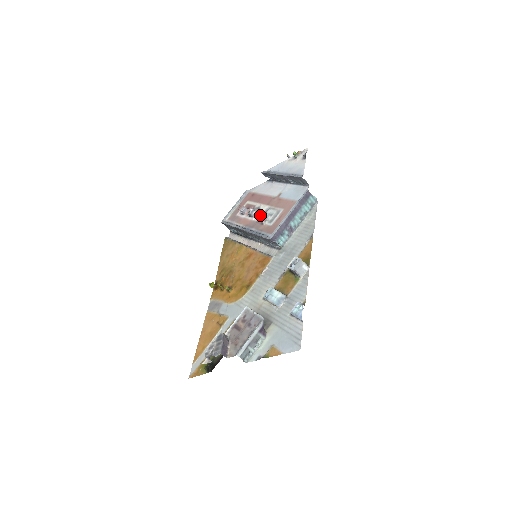
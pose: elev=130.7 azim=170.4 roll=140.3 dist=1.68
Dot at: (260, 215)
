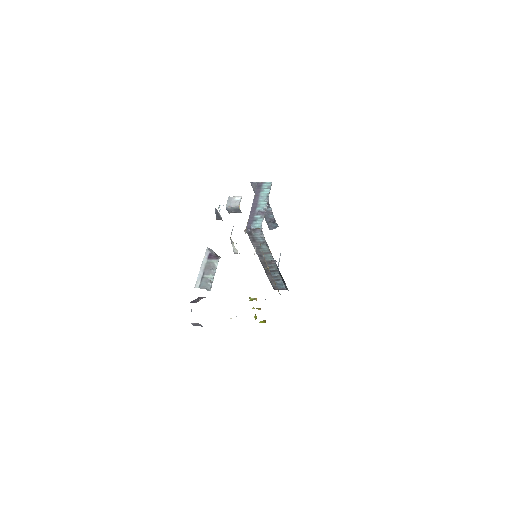
Dot at: occluded
